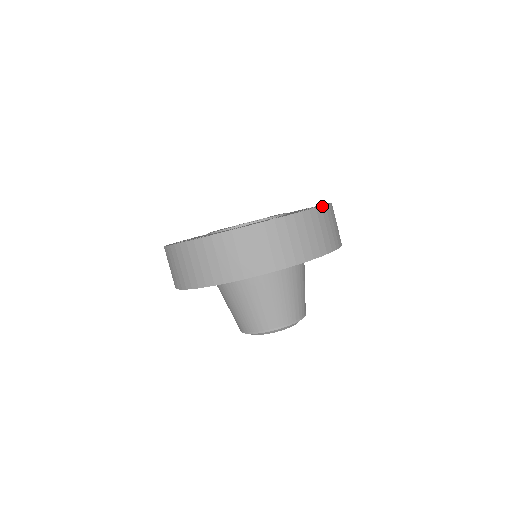
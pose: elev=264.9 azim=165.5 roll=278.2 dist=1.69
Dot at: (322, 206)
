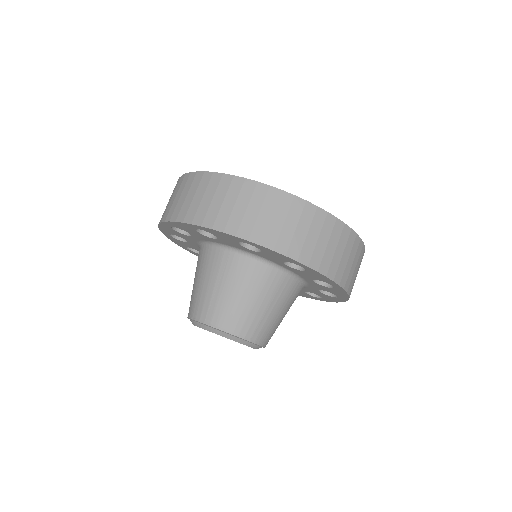
Dot at: occluded
